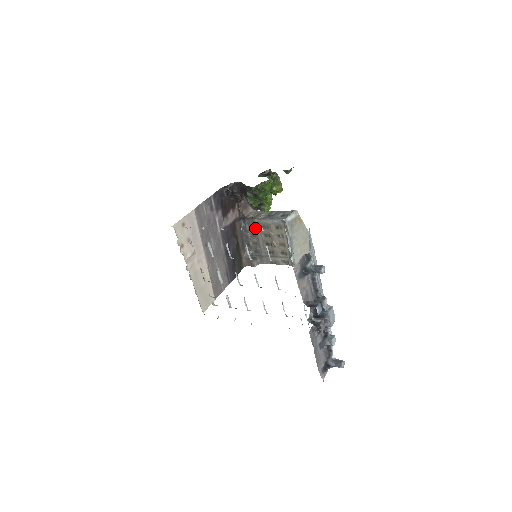
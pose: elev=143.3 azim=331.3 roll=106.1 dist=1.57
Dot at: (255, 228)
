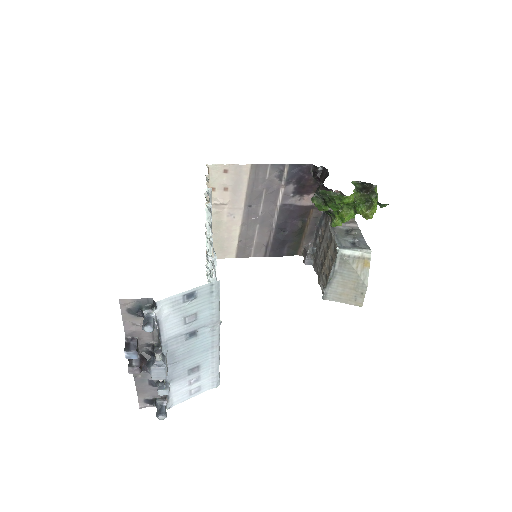
Dot at: (325, 230)
